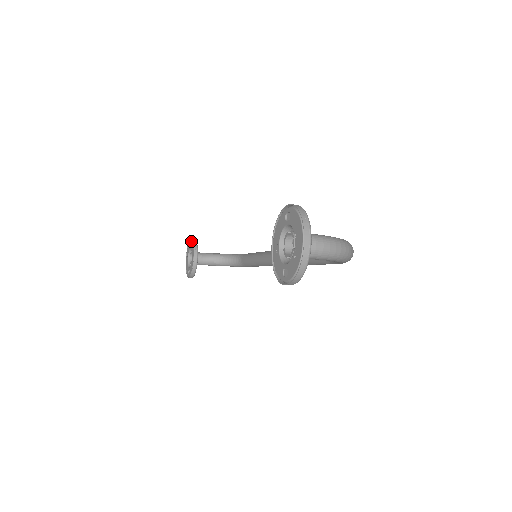
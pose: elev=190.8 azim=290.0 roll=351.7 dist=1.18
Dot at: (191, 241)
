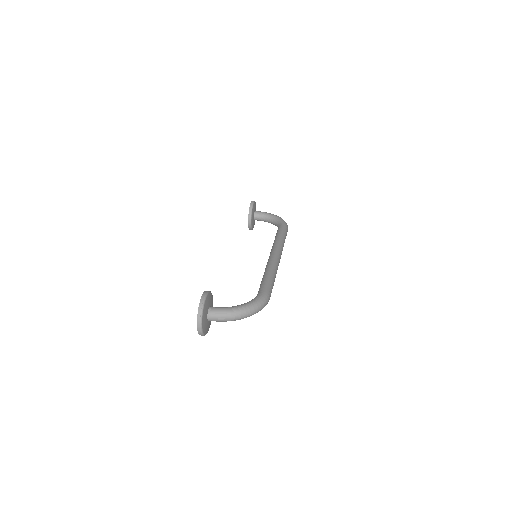
Dot at: (250, 204)
